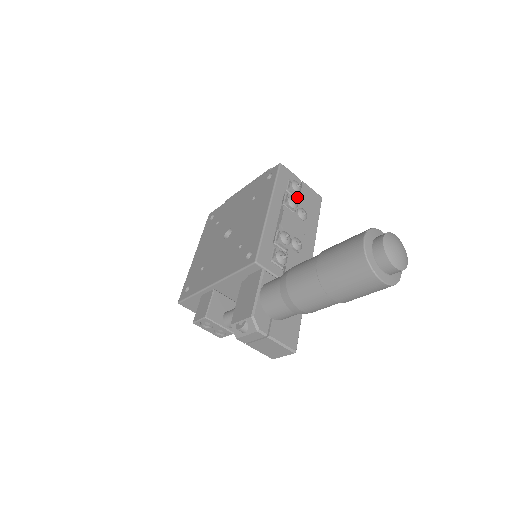
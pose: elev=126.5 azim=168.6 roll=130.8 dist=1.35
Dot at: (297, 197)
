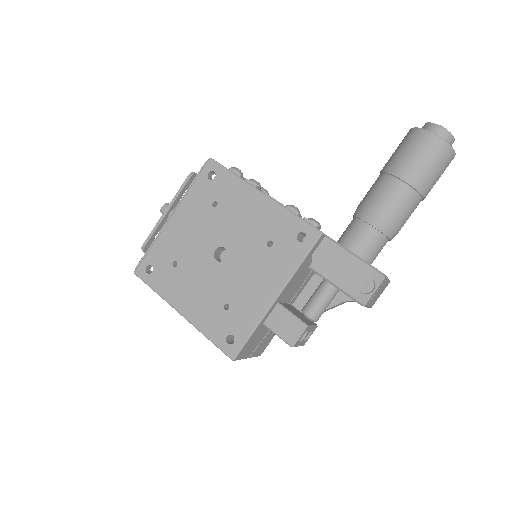
Dot at: occluded
